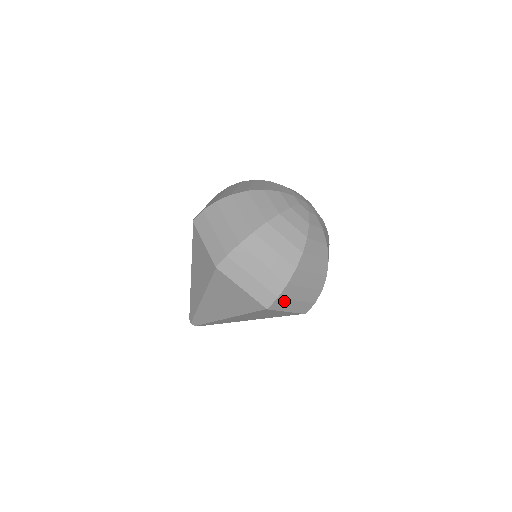
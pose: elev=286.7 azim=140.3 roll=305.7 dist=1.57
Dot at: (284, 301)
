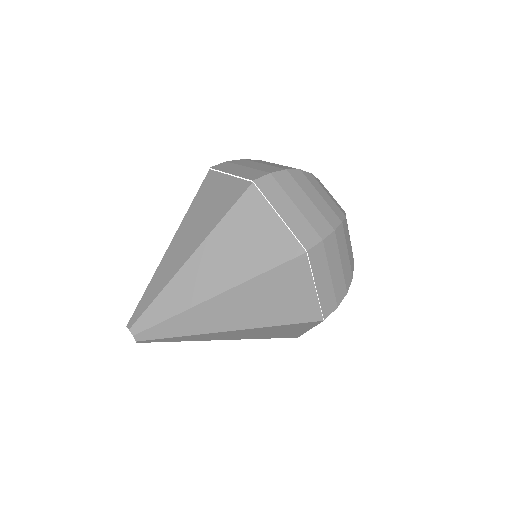
Dot at: (323, 258)
